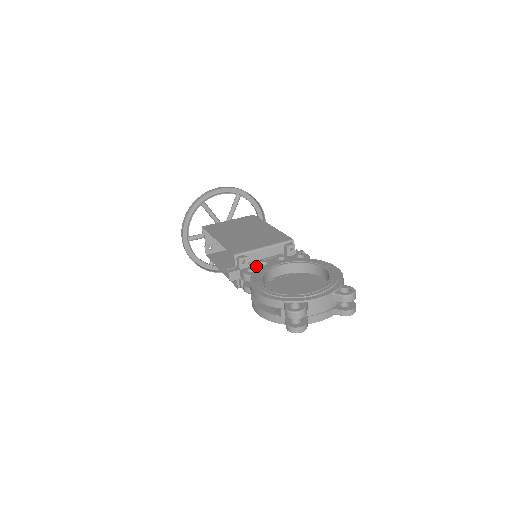
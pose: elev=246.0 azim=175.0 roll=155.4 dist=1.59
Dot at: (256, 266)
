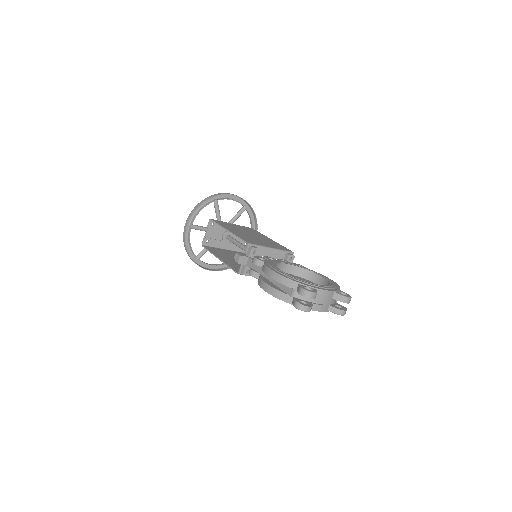
Dot at: (265, 258)
